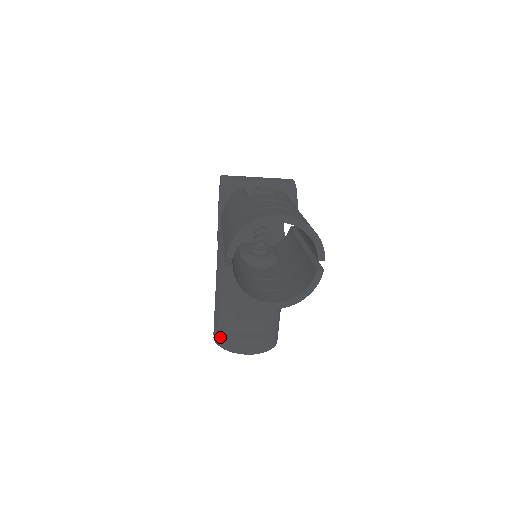
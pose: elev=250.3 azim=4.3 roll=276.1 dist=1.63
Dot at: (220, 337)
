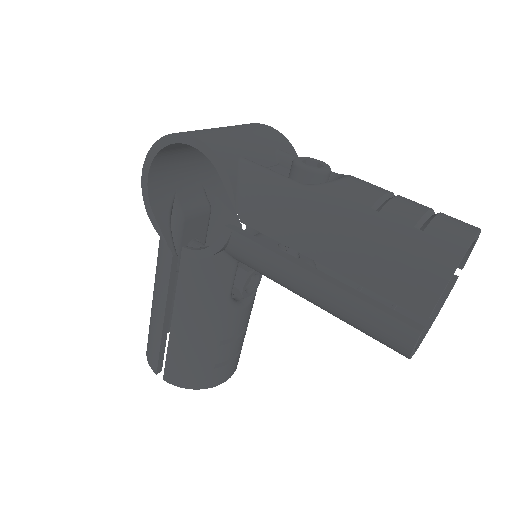
Dot at: (188, 377)
